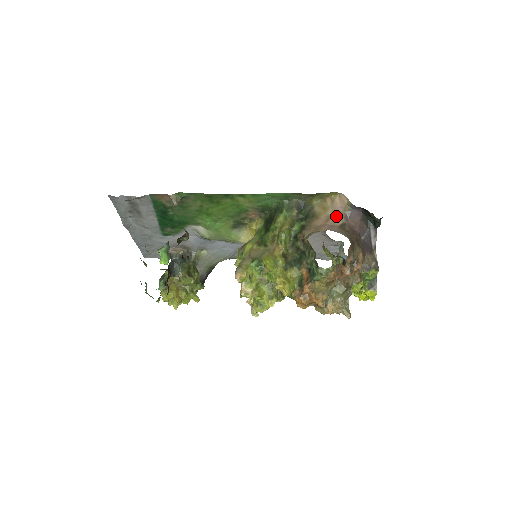
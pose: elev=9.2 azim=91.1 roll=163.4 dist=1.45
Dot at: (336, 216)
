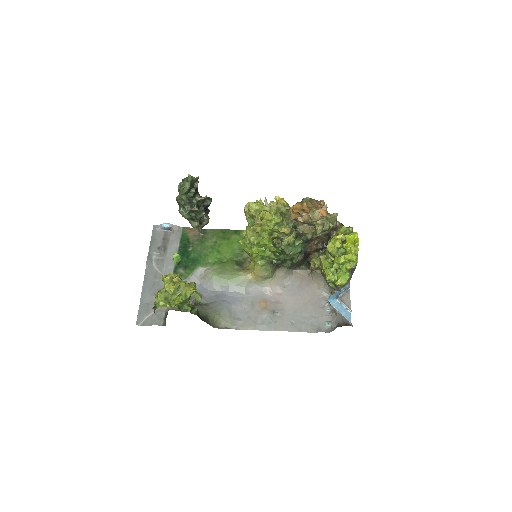
Dot at: occluded
